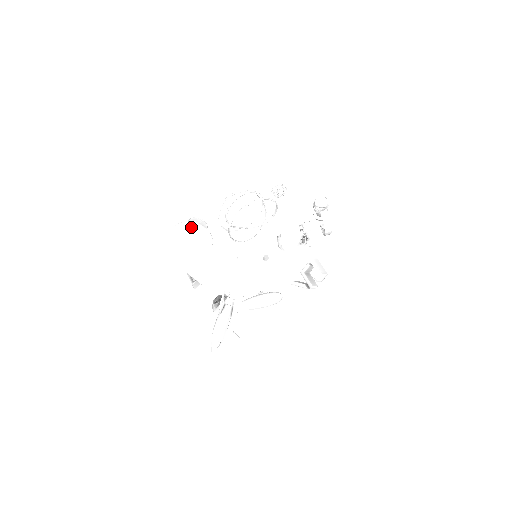
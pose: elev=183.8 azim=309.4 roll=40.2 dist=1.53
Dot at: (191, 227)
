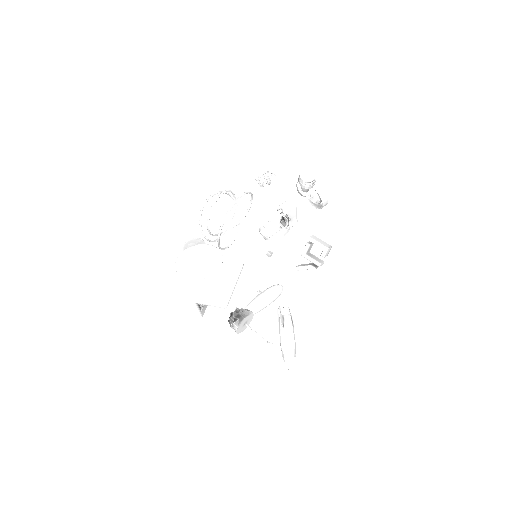
Dot at: (197, 251)
